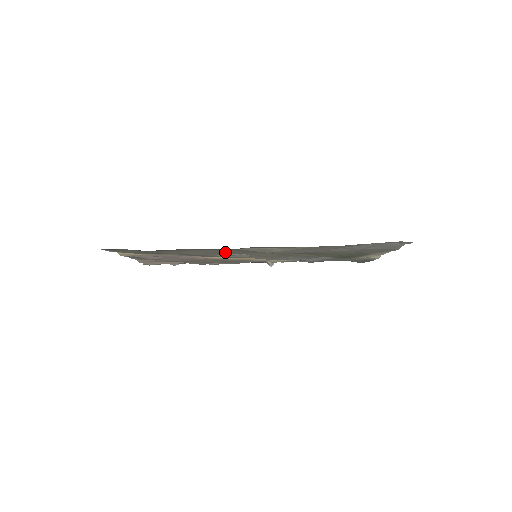
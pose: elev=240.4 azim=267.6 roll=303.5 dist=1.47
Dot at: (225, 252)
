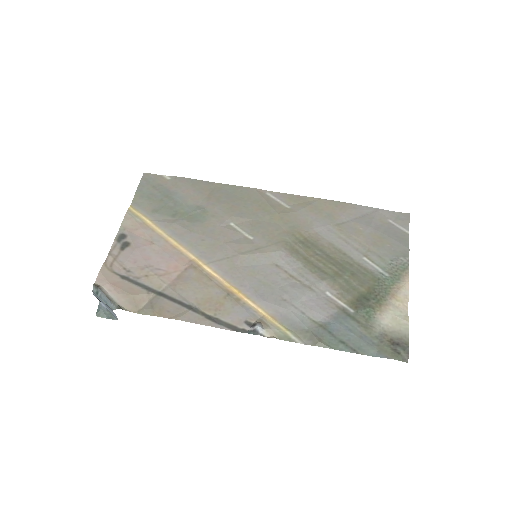
Dot at: (238, 209)
